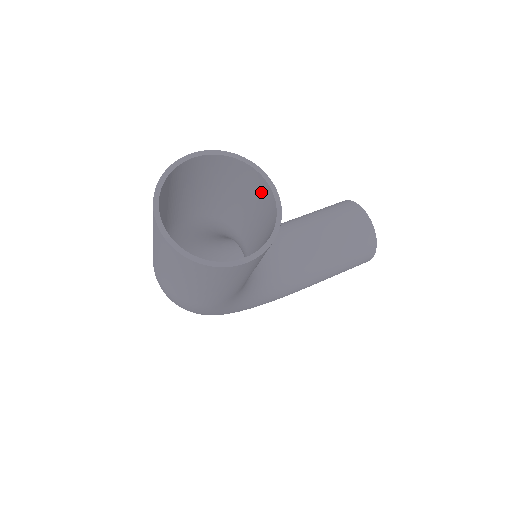
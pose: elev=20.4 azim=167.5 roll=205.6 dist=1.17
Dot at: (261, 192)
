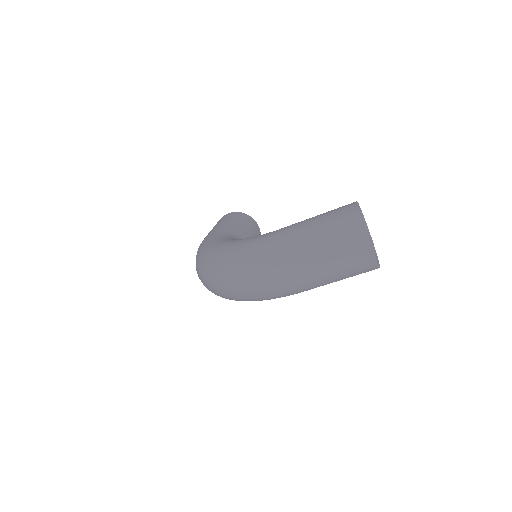
Dot at: occluded
